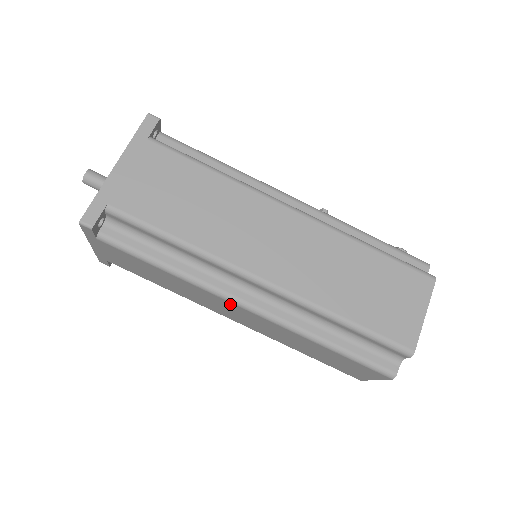
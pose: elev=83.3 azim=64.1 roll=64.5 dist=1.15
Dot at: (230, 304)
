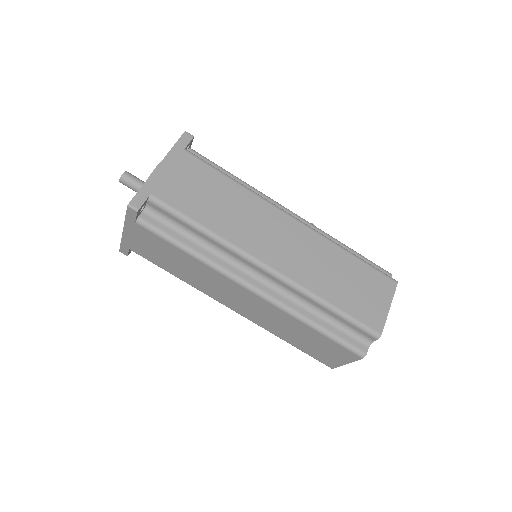
Dot at: (238, 287)
